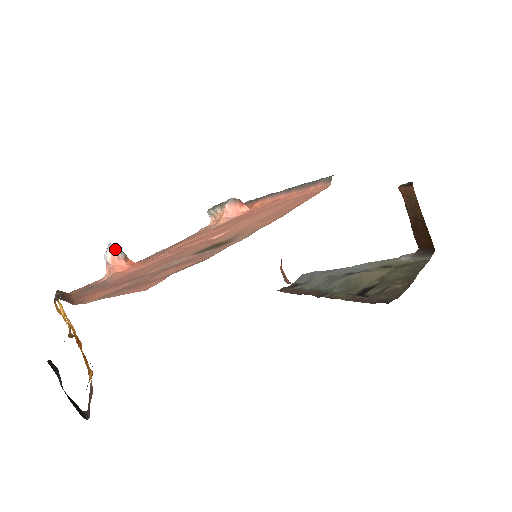
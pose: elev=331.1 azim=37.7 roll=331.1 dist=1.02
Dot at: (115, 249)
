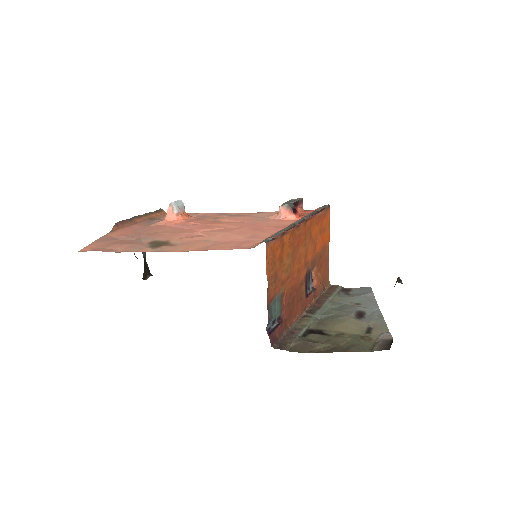
Dot at: (172, 206)
